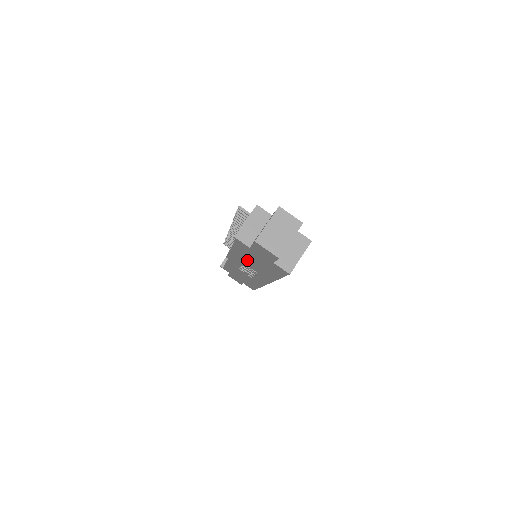
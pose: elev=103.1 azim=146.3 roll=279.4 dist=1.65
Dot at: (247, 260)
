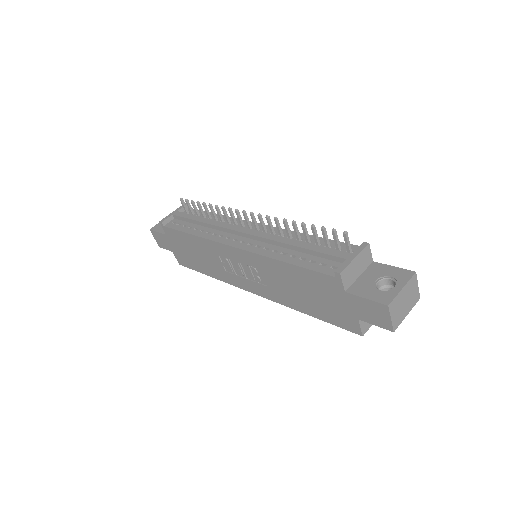
Dot at: (284, 277)
